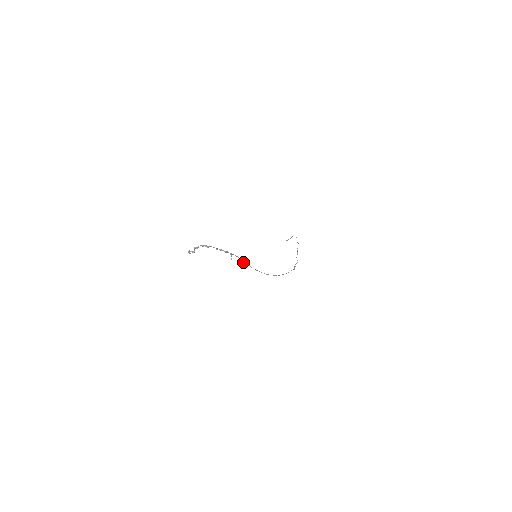
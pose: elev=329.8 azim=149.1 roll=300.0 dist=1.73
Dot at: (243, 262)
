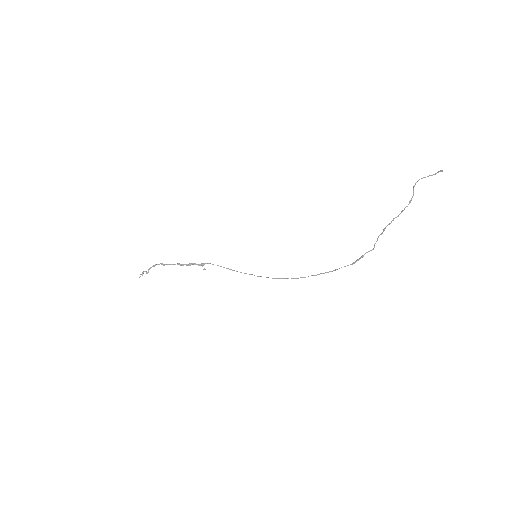
Dot at: (227, 268)
